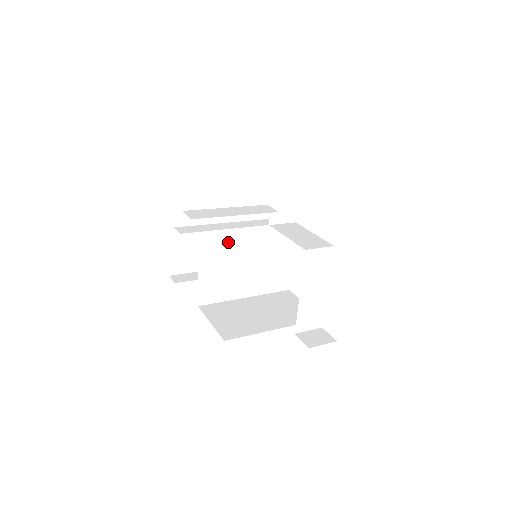
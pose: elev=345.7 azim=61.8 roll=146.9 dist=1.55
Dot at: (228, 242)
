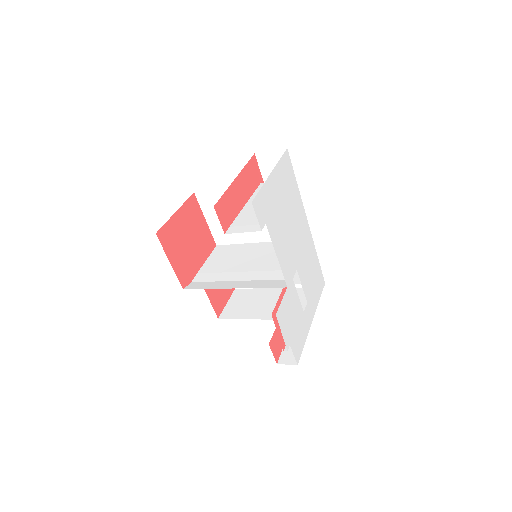
Dot at: (237, 251)
